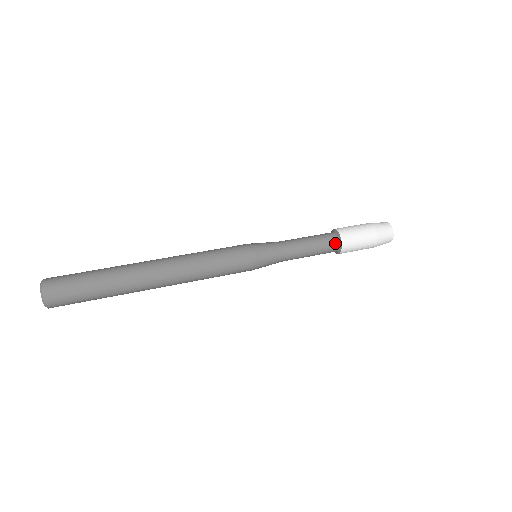
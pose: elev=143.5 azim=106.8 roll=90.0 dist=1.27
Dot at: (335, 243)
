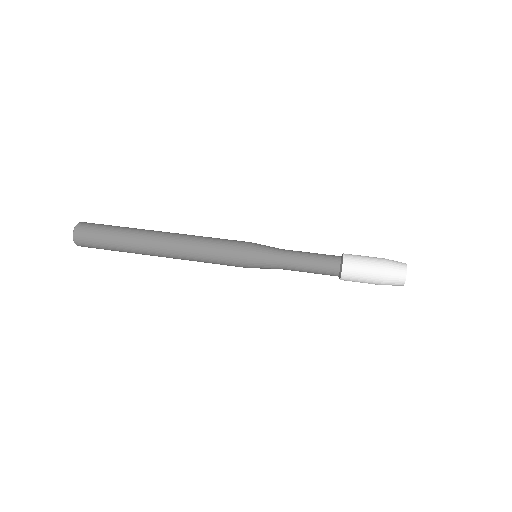
Dot at: (335, 273)
